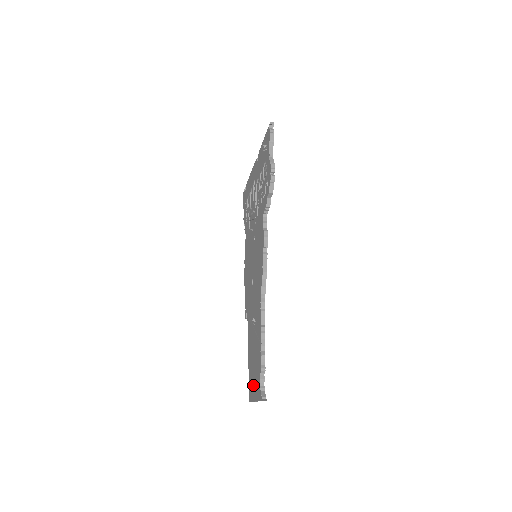
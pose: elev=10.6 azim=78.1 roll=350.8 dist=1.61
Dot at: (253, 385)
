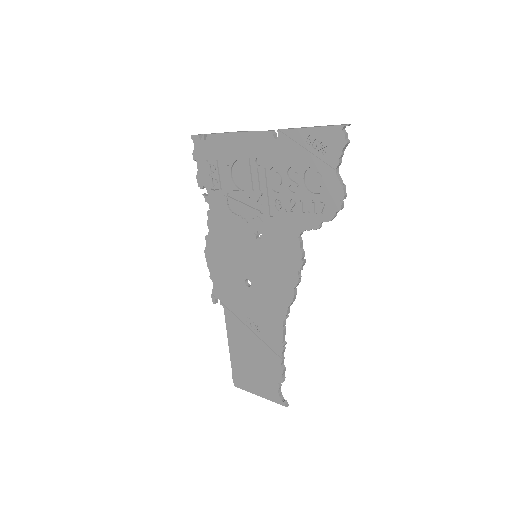
Dot at: (251, 380)
